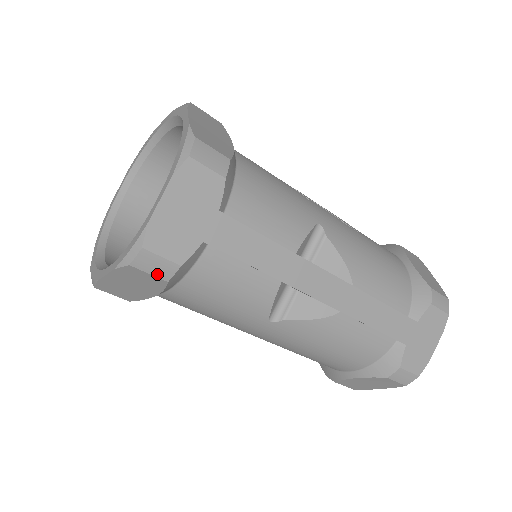
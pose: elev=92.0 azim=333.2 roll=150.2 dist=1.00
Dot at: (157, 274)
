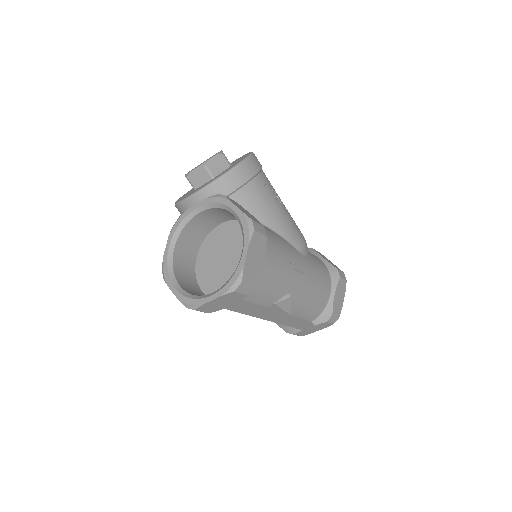
Dot at: occluded
